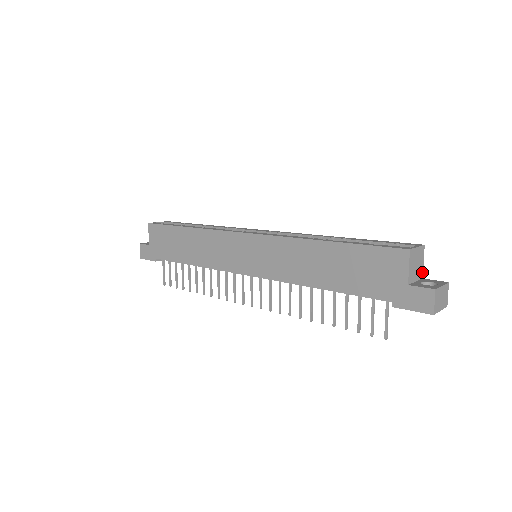
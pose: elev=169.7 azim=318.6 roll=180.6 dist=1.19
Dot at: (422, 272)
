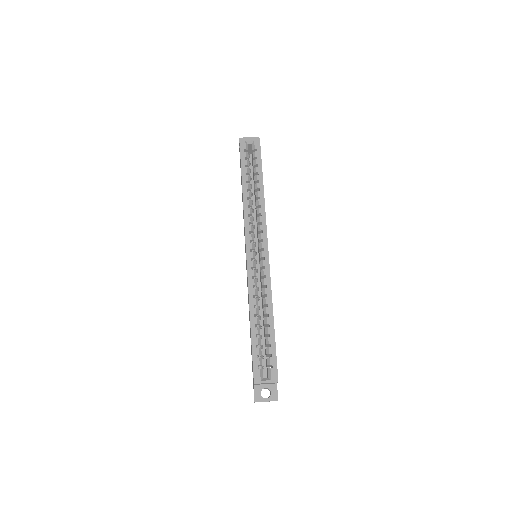
Dot at: (276, 383)
